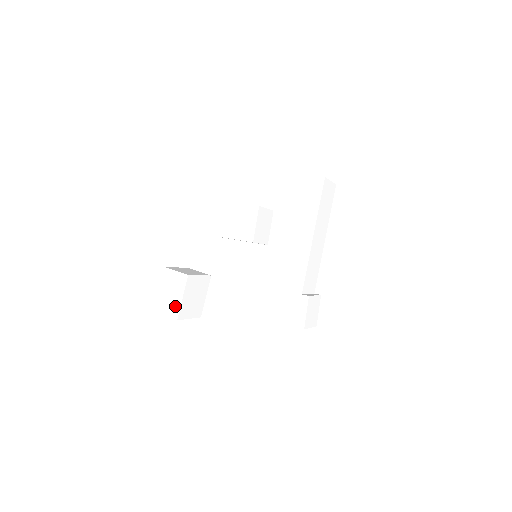
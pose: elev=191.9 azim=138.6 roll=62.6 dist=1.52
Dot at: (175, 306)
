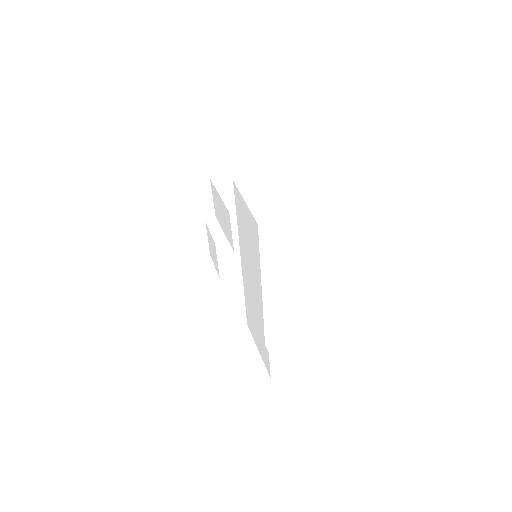
Dot at: (216, 265)
